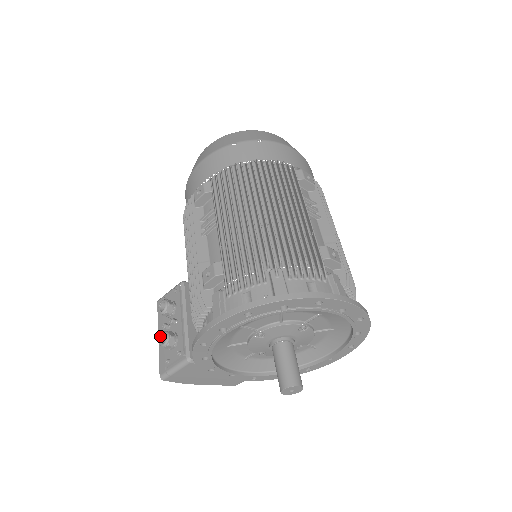
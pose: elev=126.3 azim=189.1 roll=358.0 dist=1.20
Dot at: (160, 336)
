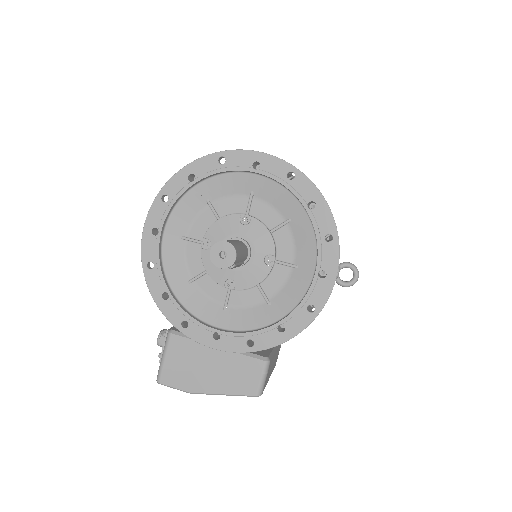
Dot at: occluded
